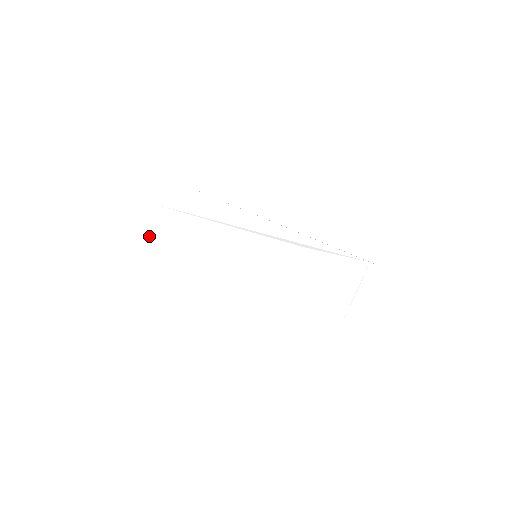
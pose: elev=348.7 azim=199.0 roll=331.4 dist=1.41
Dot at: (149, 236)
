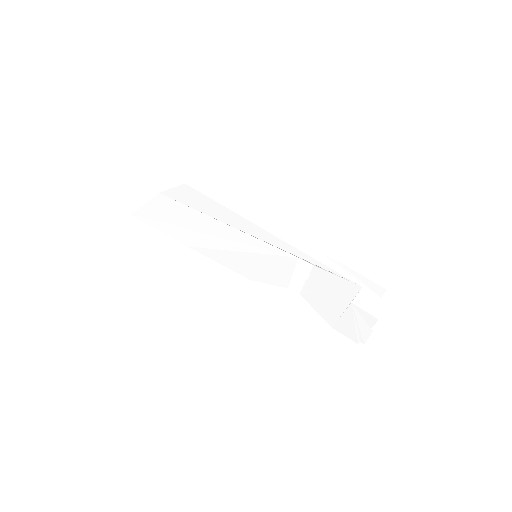
Dot at: (159, 219)
